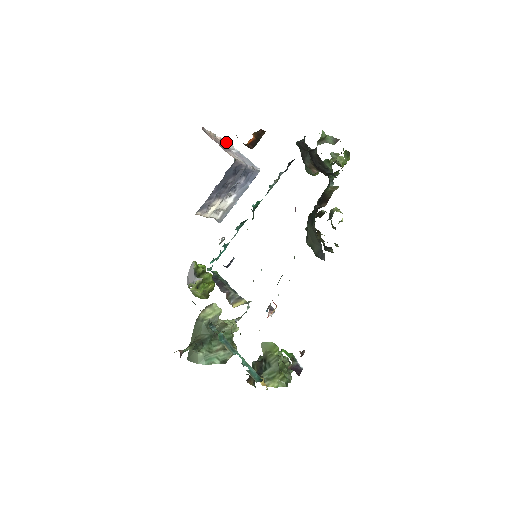
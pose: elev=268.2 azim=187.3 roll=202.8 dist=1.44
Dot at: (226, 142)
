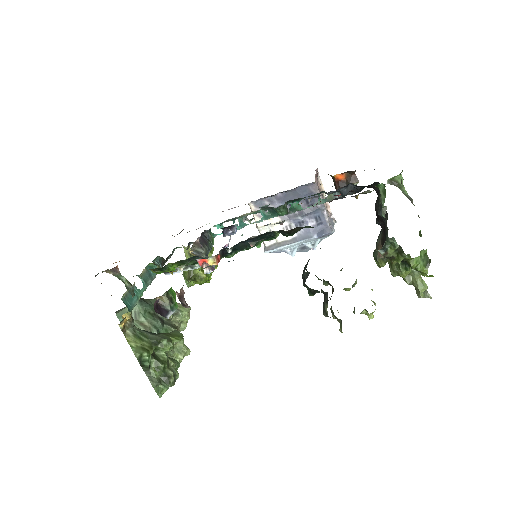
Dot at: (331, 214)
